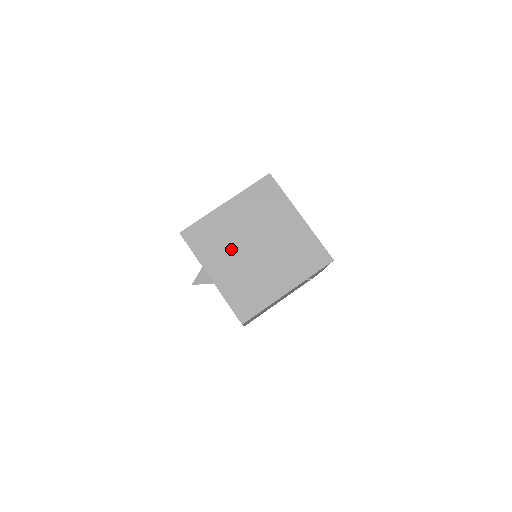
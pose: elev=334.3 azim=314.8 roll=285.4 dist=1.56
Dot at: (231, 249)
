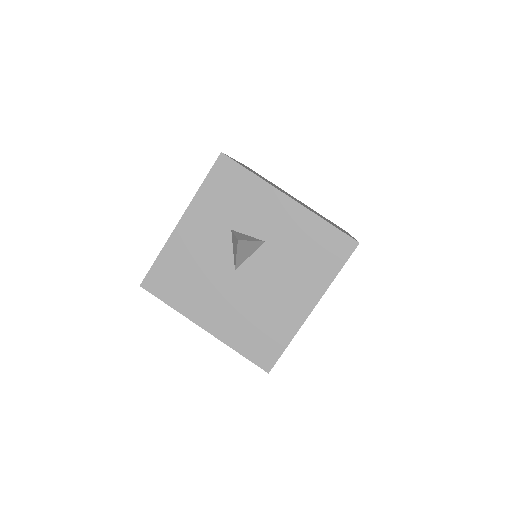
Dot at: occluded
